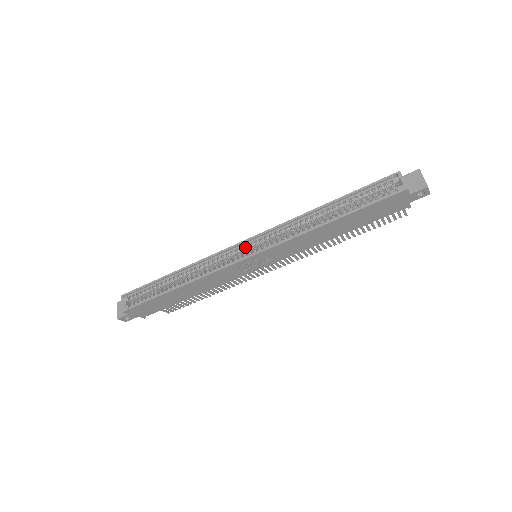
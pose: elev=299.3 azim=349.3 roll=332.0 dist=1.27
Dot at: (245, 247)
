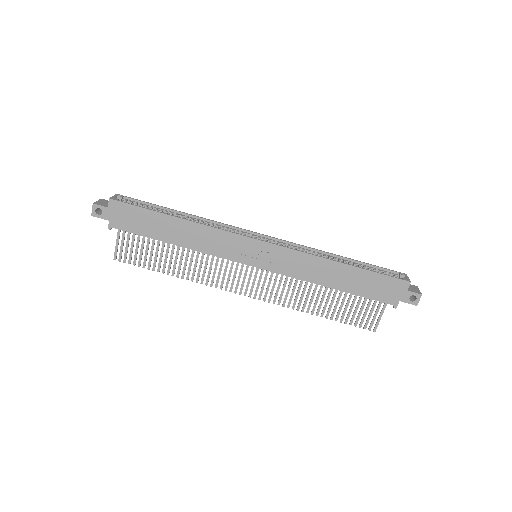
Dot at: (259, 238)
